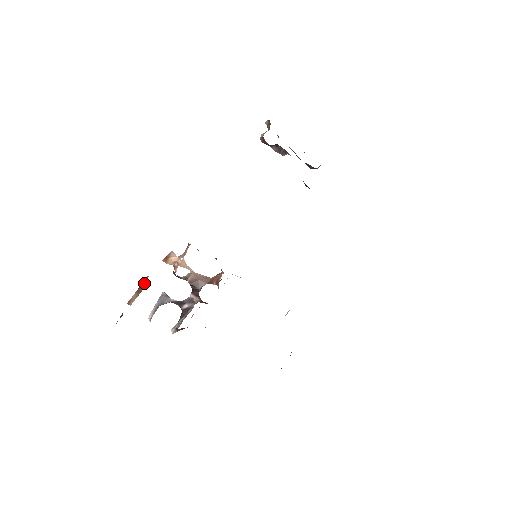
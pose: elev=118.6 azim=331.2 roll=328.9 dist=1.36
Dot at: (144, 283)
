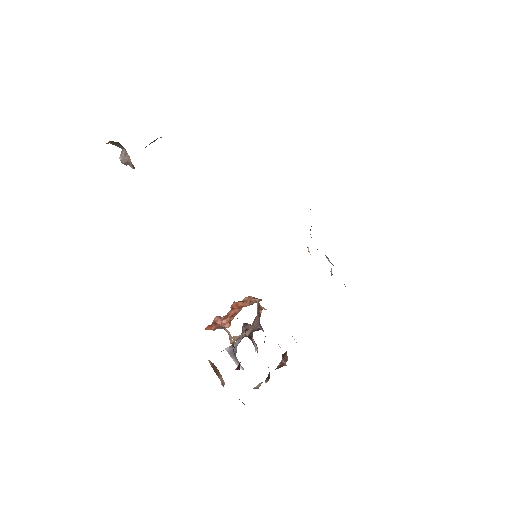
Dot at: (213, 367)
